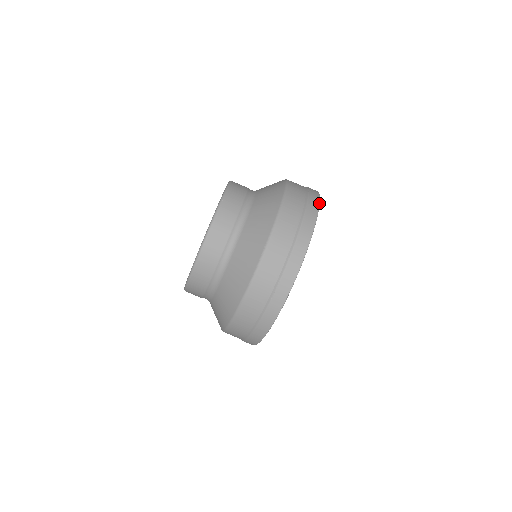
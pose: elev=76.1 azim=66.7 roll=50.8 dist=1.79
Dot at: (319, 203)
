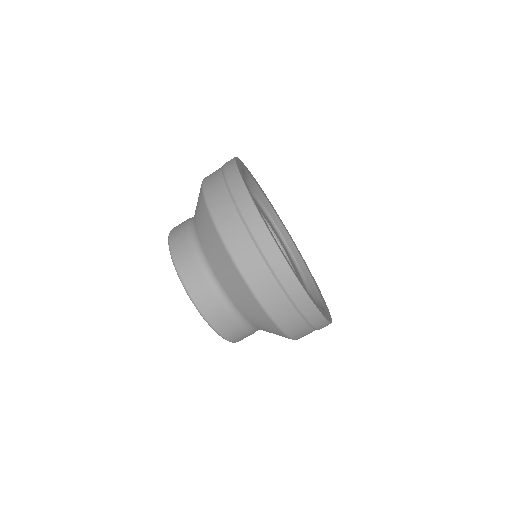
Dot at: (261, 219)
